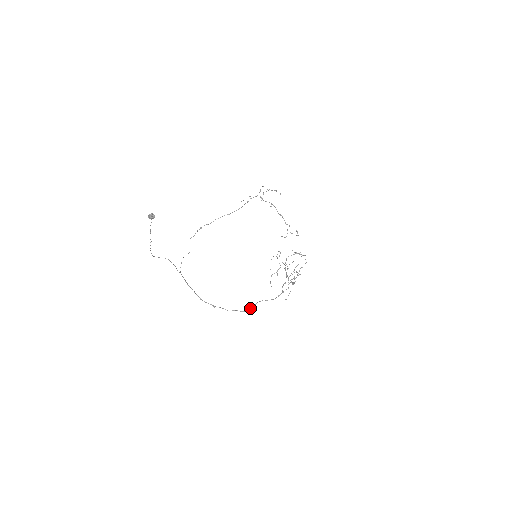
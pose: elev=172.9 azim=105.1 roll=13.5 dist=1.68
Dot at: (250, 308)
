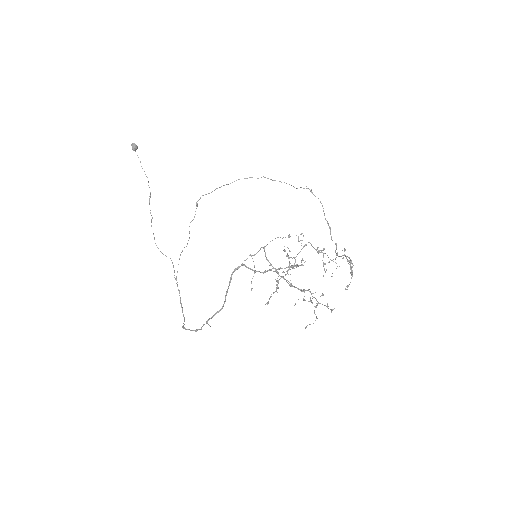
Dot at: (211, 318)
